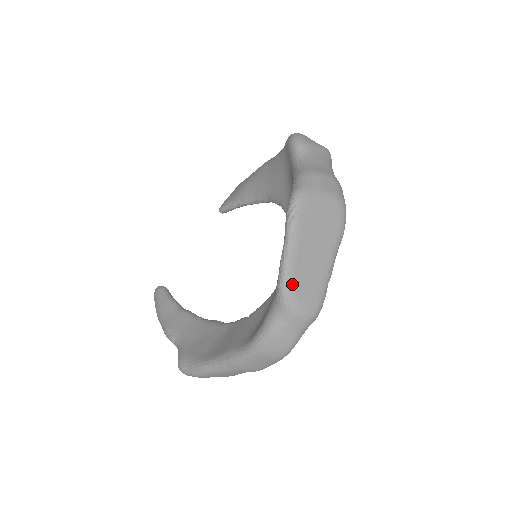
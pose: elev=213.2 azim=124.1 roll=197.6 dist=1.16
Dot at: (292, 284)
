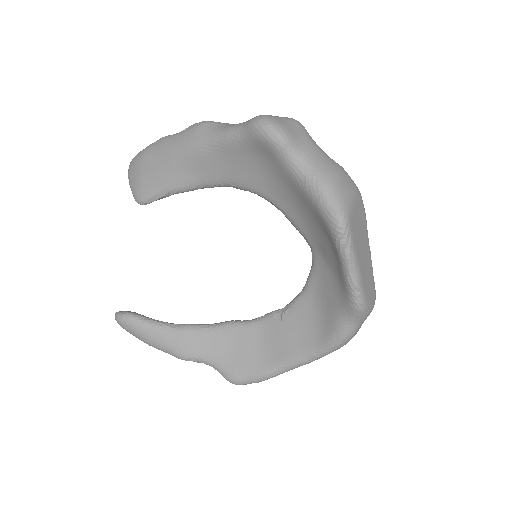
Dot at: (366, 299)
